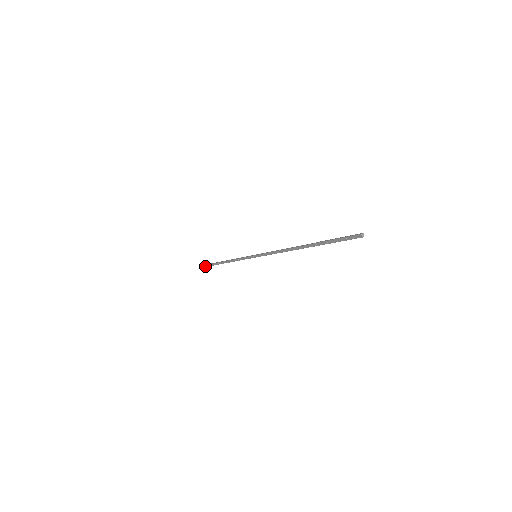
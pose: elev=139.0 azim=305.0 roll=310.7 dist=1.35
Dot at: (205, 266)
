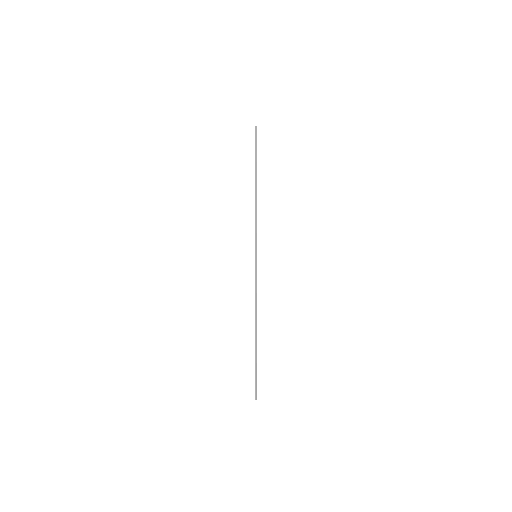
Dot at: (255, 387)
